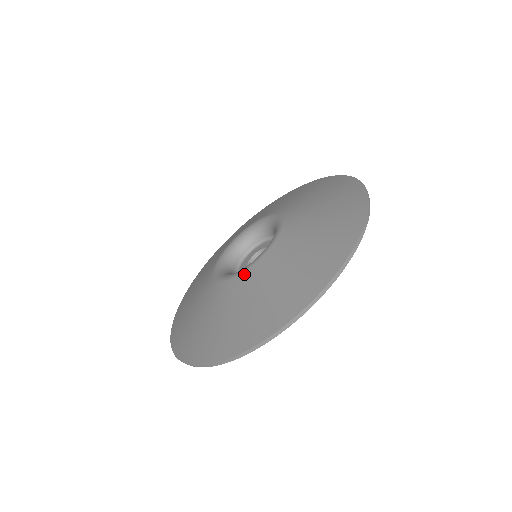
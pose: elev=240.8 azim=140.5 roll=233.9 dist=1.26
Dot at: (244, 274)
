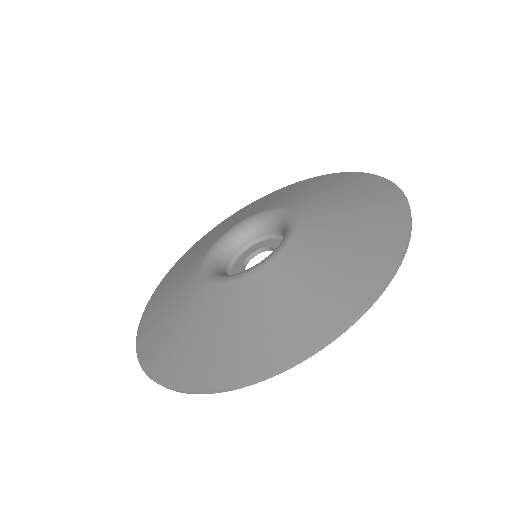
Dot at: (224, 286)
